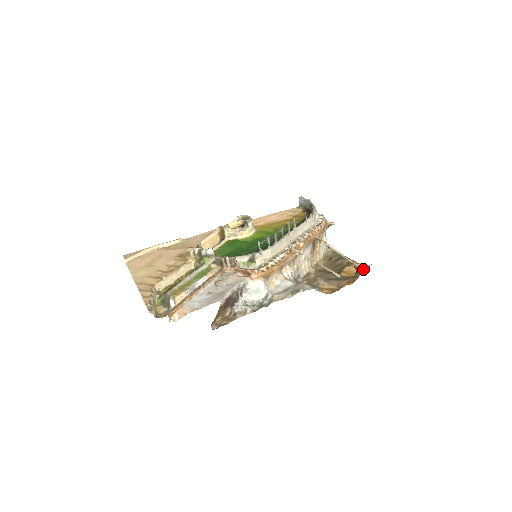
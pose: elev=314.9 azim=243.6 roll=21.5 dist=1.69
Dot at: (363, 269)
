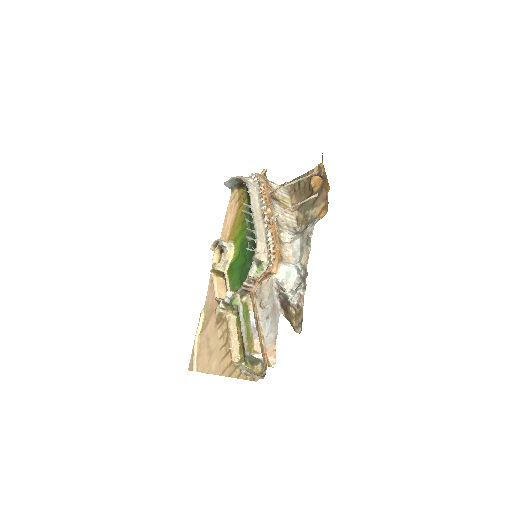
Dot at: (322, 170)
